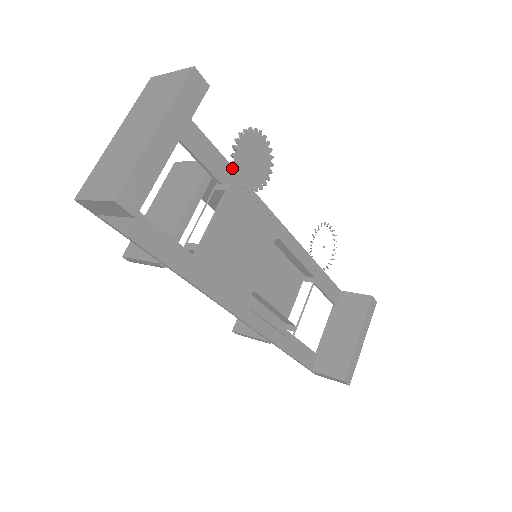
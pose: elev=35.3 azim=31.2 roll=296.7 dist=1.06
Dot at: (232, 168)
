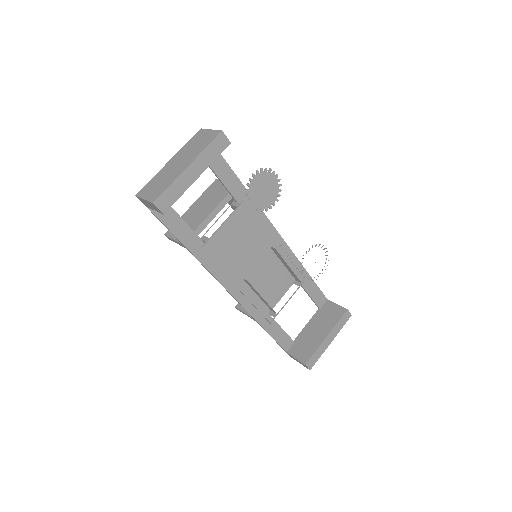
Dot at: occluded
